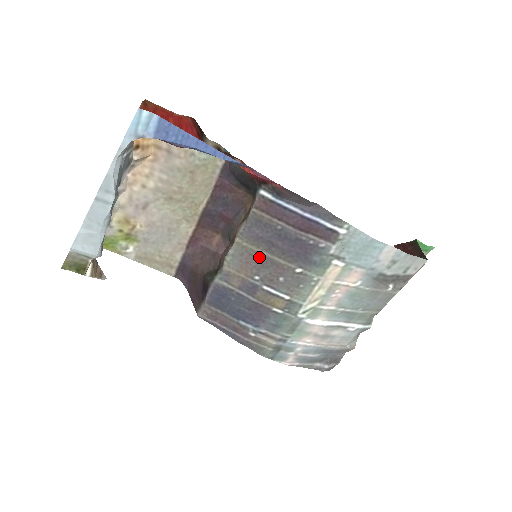
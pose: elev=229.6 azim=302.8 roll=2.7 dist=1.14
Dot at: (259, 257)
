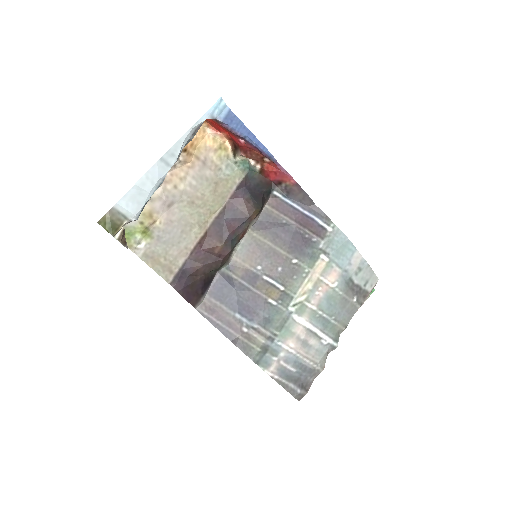
Dot at: (264, 247)
